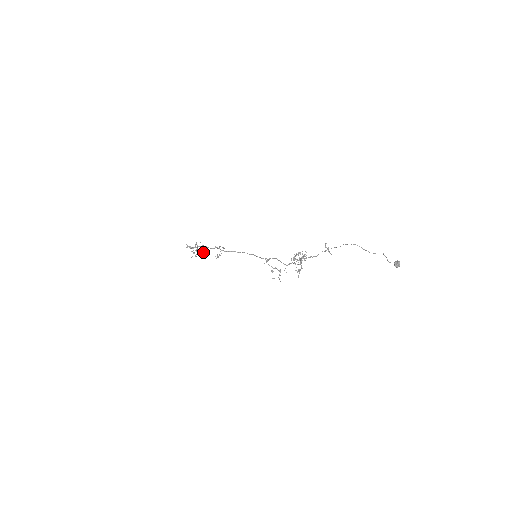
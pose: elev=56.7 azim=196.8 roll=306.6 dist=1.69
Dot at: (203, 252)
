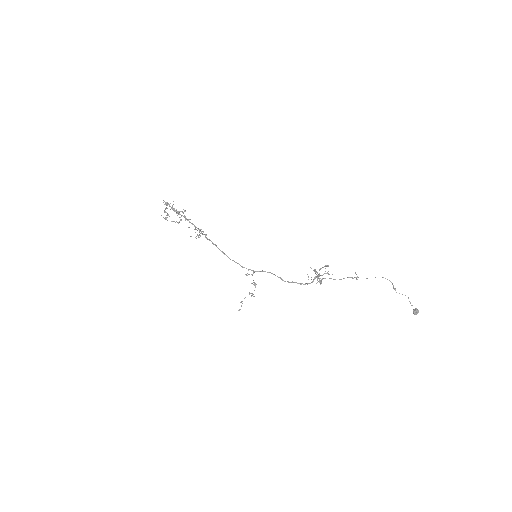
Dot at: occluded
